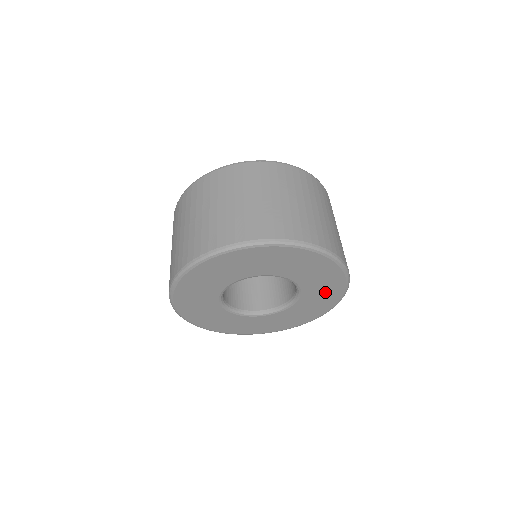
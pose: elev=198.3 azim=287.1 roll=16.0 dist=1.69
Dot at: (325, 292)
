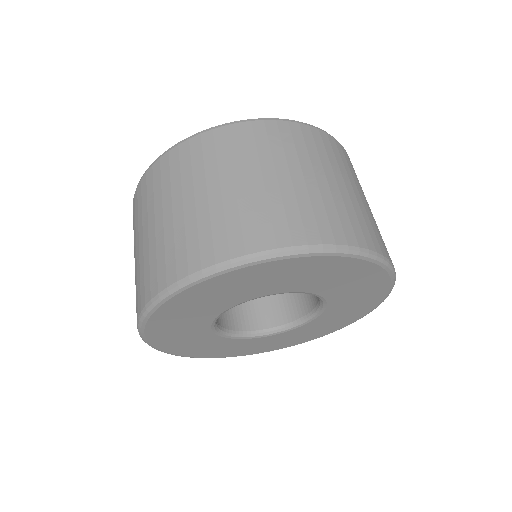
Dot at: (359, 300)
